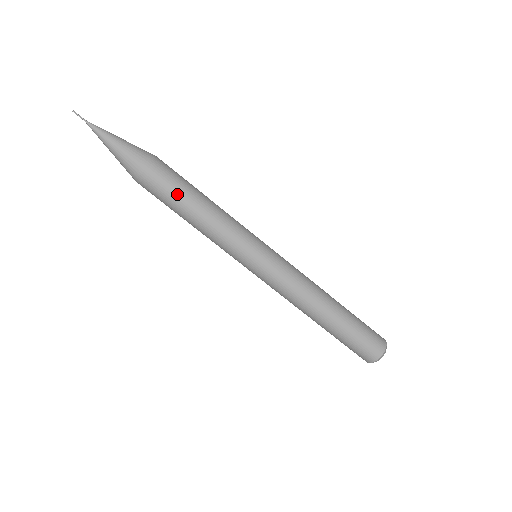
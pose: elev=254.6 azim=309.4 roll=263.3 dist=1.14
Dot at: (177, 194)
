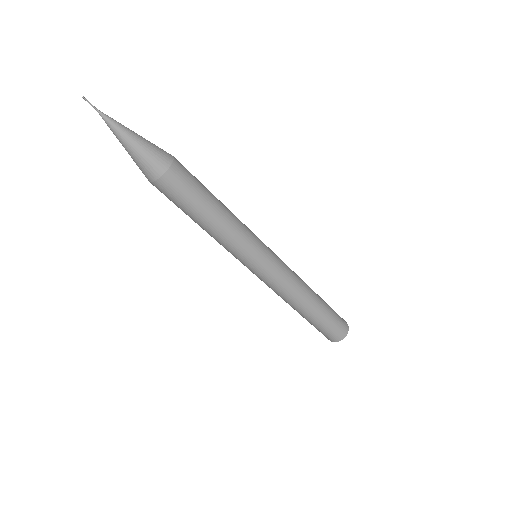
Dot at: (182, 209)
